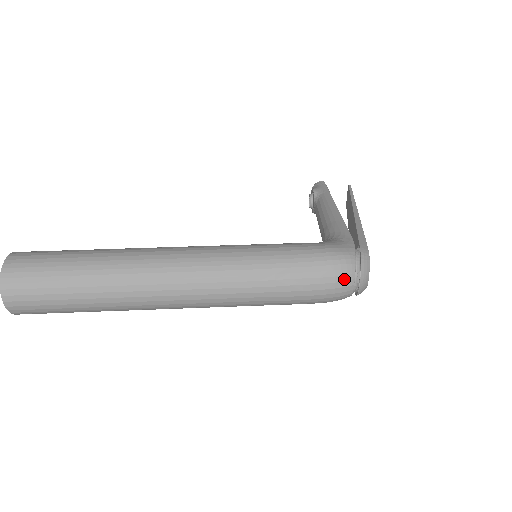
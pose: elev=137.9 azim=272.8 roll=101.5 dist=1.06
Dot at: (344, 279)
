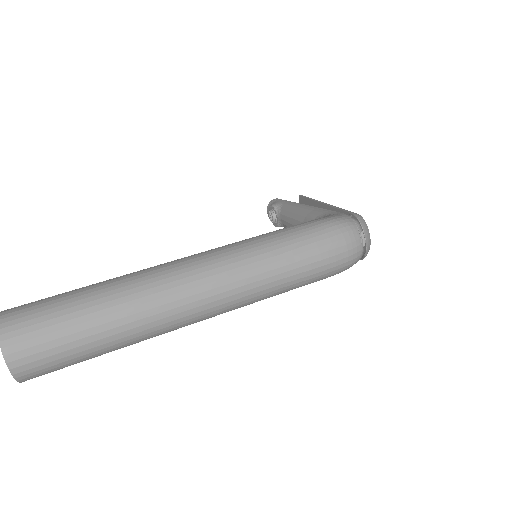
Dot at: (352, 240)
